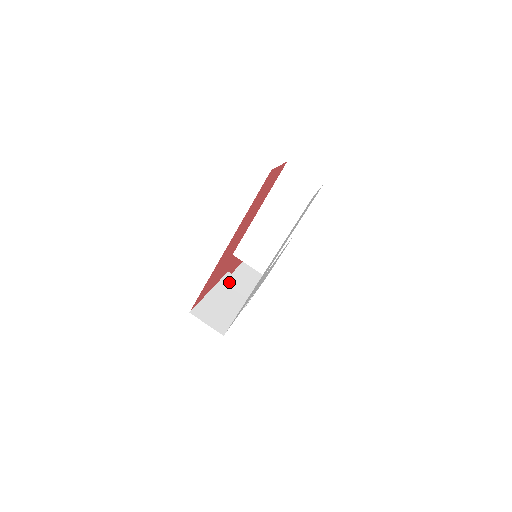
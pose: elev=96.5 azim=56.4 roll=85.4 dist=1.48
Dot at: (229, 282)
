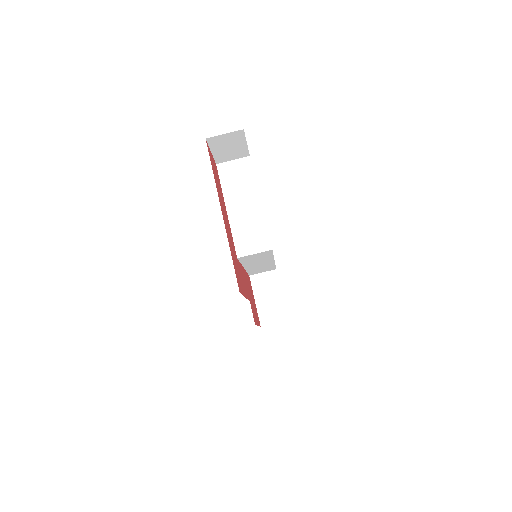
Dot at: occluded
